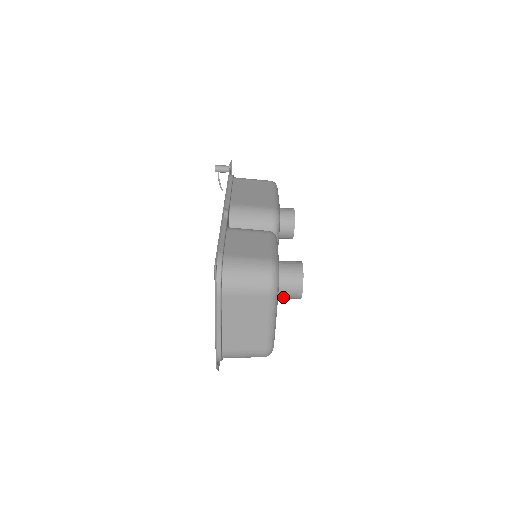
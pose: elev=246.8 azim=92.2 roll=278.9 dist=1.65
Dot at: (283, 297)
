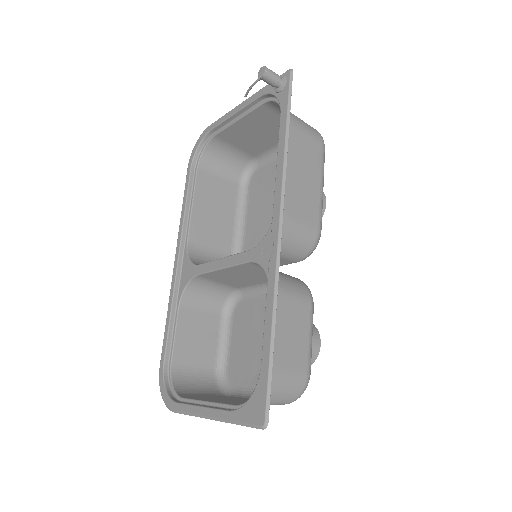
Dot at: occluded
